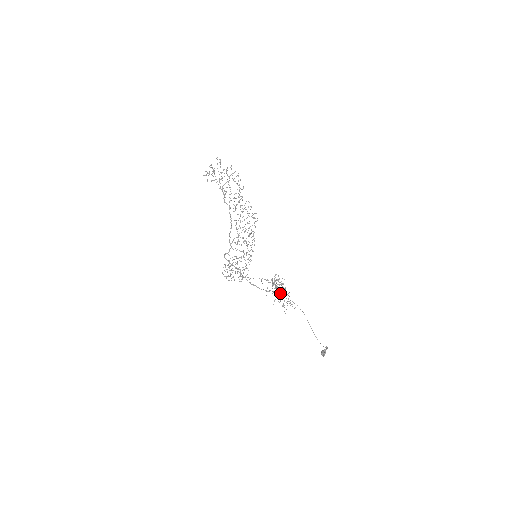
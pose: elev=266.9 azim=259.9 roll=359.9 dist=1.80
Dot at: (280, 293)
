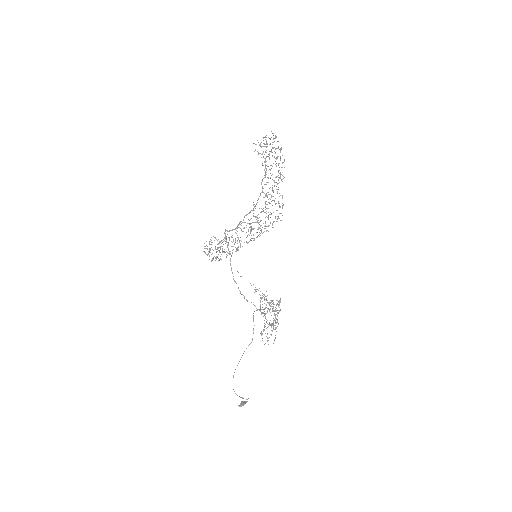
Dot at: (265, 317)
